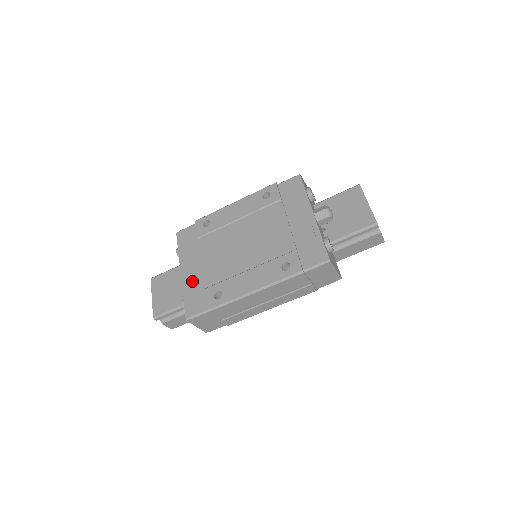
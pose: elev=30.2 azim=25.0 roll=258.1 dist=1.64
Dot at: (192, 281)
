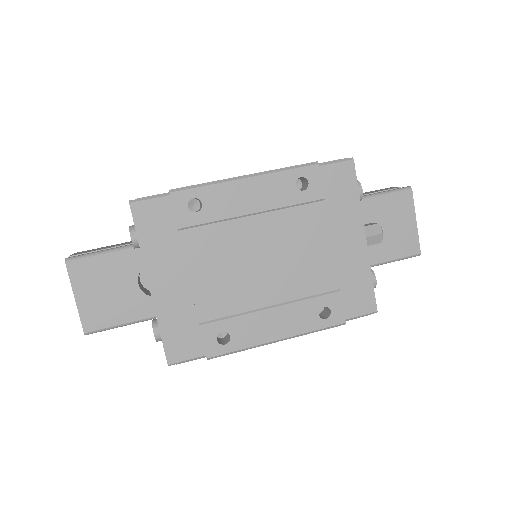
Dot at: (174, 306)
